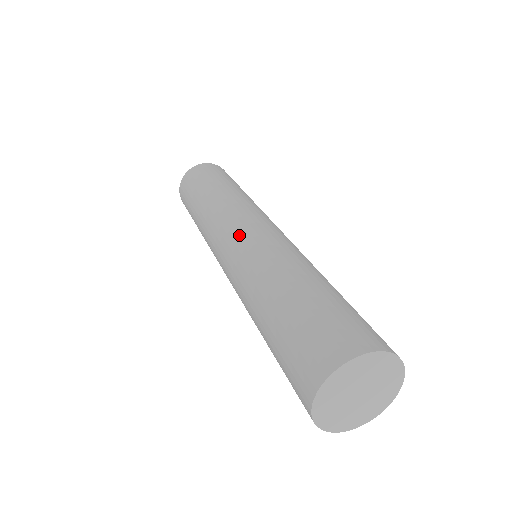
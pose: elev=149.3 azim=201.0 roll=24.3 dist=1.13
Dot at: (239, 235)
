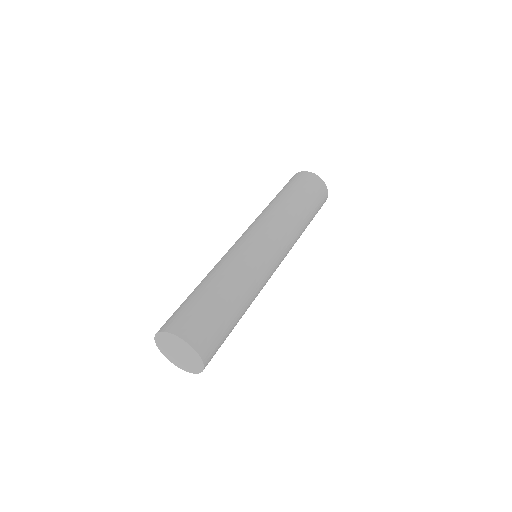
Dot at: (260, 243)
